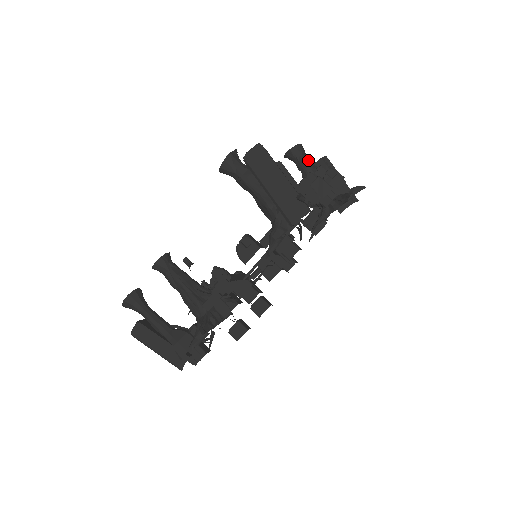
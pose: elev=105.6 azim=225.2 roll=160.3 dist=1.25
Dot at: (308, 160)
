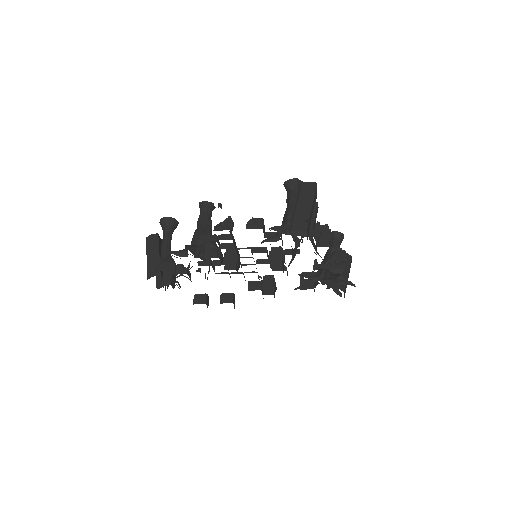
Dot at: (339, 246)
